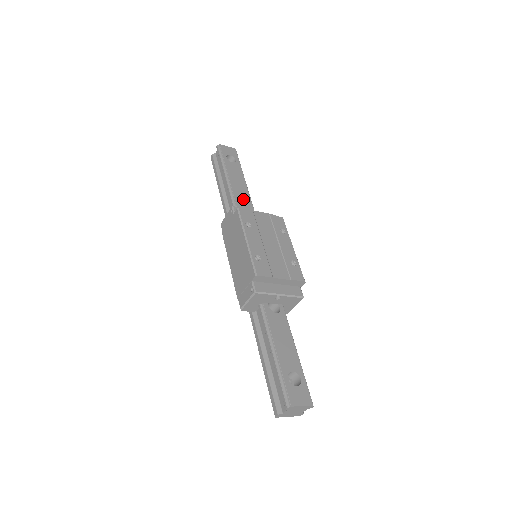
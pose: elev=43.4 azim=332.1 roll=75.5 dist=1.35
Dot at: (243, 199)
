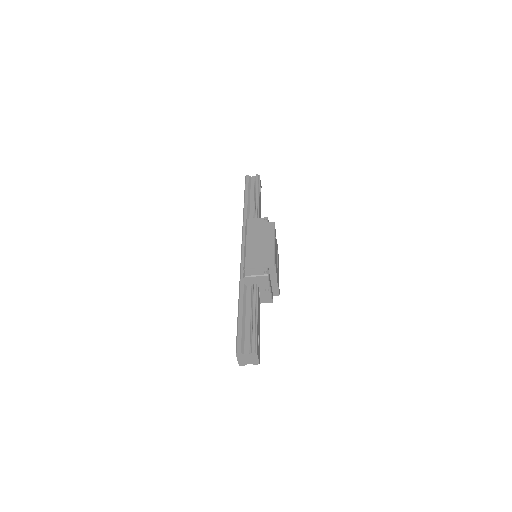
Dot at: occluded
